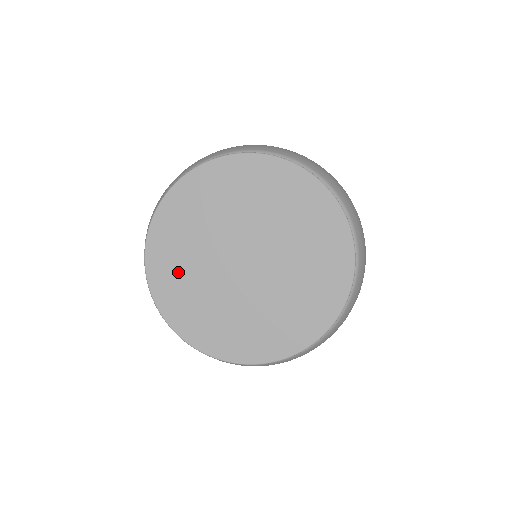
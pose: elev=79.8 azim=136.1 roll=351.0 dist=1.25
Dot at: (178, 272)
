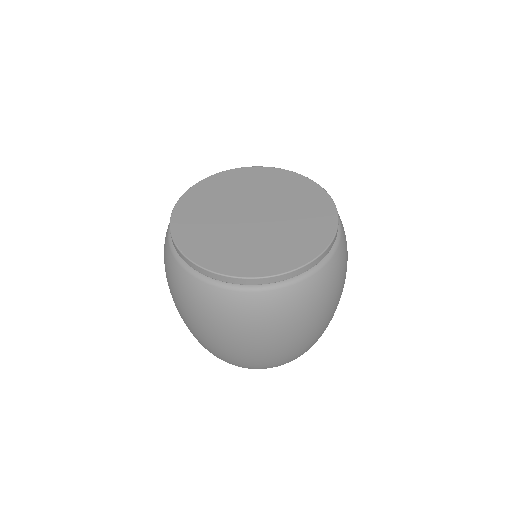
Dot at: (203, 203)
